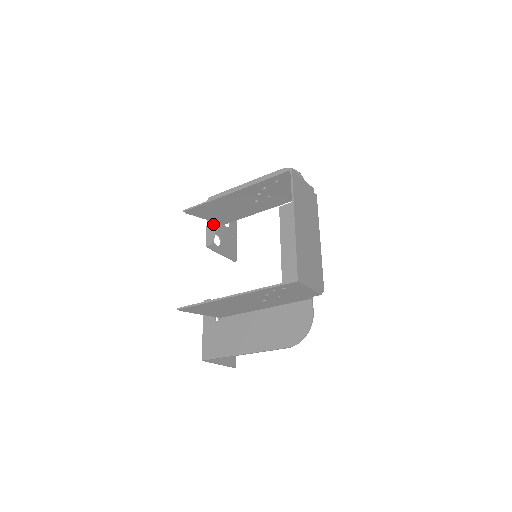
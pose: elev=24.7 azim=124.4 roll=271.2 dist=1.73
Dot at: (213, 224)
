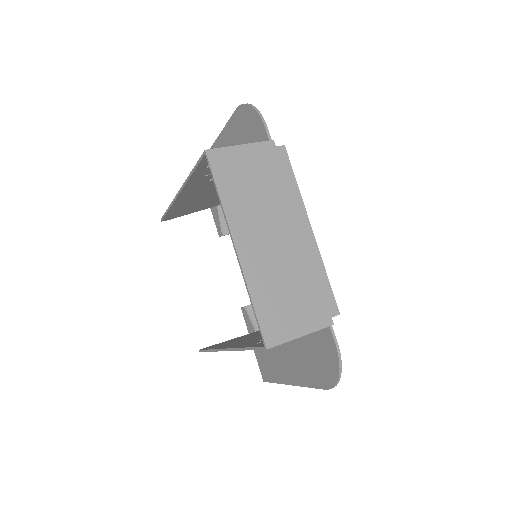
Dot at: occluded
